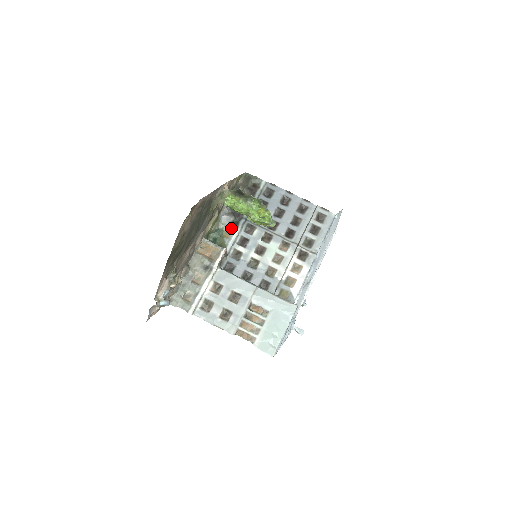
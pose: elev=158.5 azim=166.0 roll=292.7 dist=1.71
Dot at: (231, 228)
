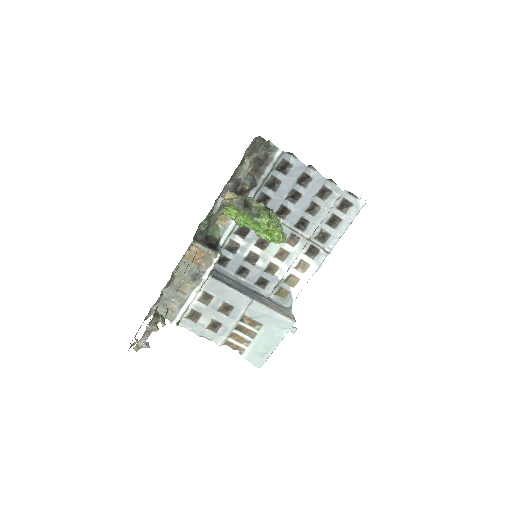
Dot at: occluded
